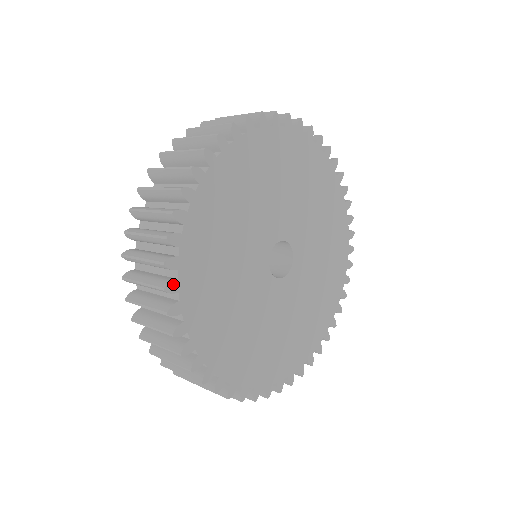
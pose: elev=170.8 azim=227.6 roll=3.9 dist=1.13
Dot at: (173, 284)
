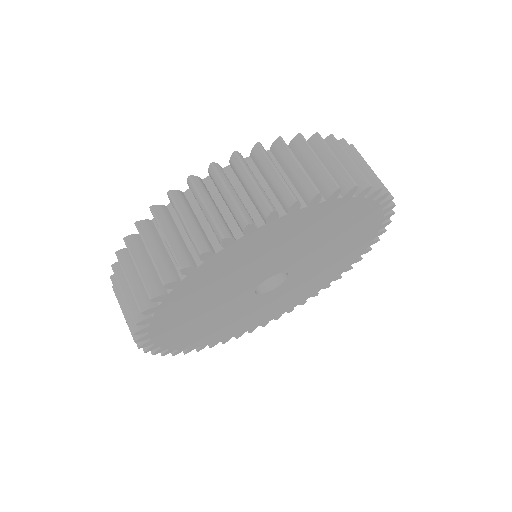
Dot at: (159, 350)
